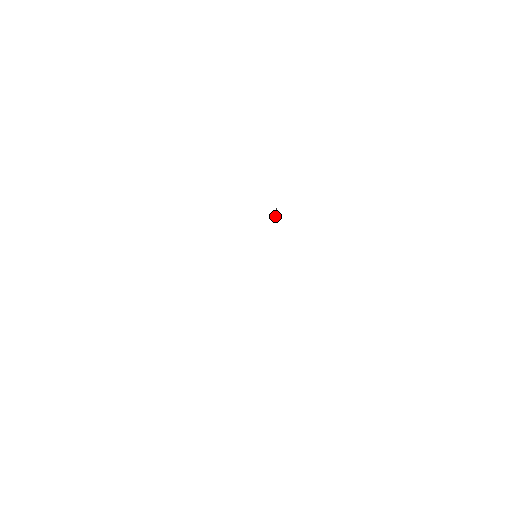
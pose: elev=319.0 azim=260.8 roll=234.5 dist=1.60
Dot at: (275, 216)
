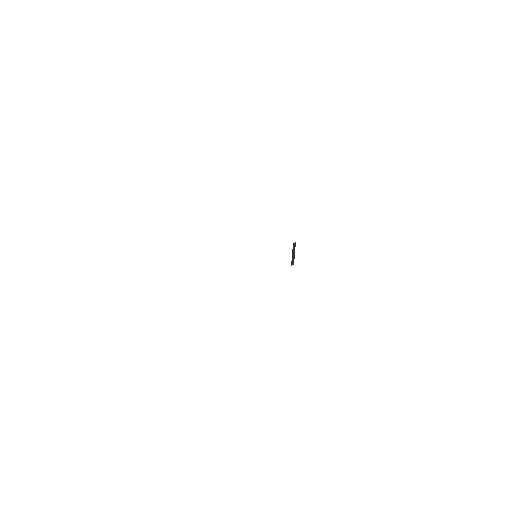
Dot at: (293, 255)
